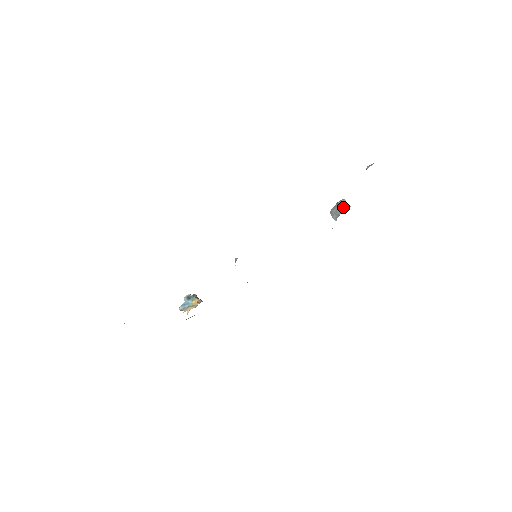
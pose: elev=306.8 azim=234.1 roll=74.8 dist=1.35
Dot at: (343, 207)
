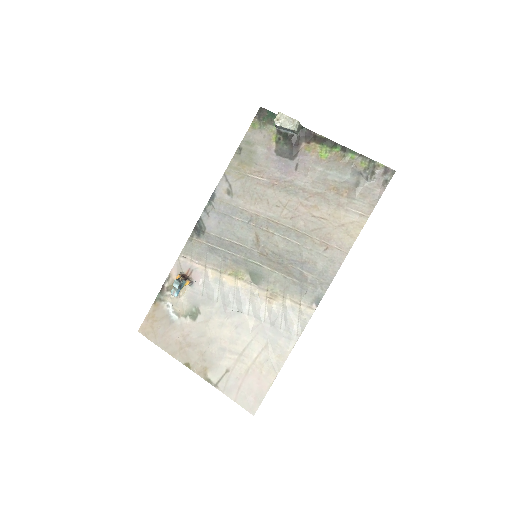
Dot at: (297, 133)
